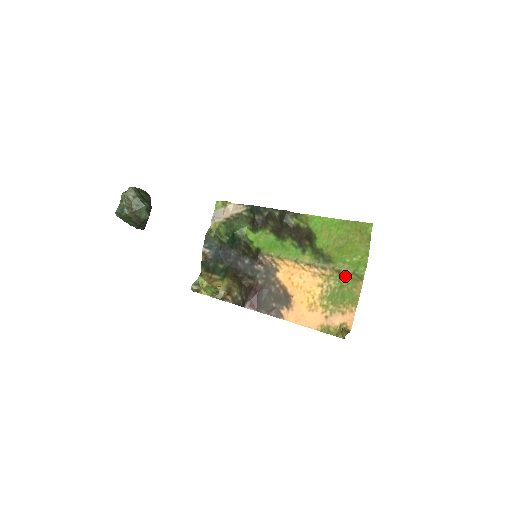
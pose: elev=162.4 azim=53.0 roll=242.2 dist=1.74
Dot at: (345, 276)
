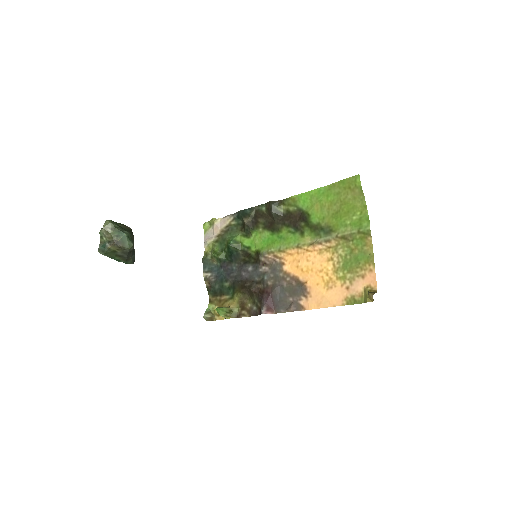
Dot at: (351, 239)
